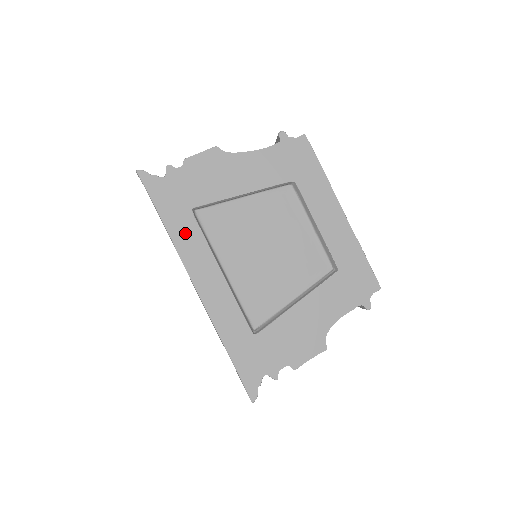
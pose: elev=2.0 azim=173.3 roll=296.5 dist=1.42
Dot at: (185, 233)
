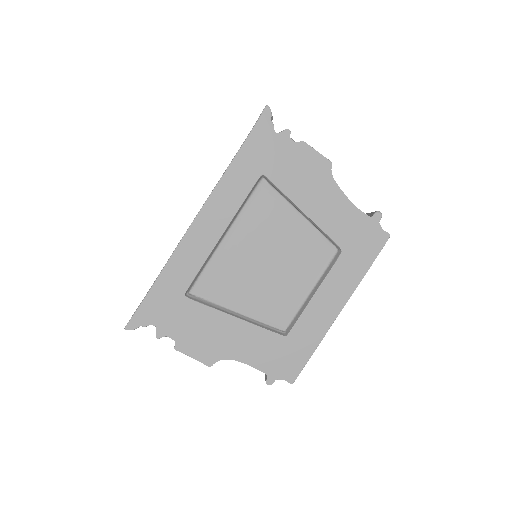
Dot at: (238, 181)
